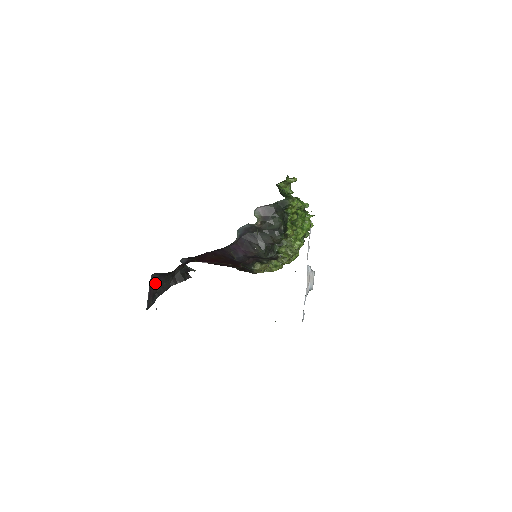
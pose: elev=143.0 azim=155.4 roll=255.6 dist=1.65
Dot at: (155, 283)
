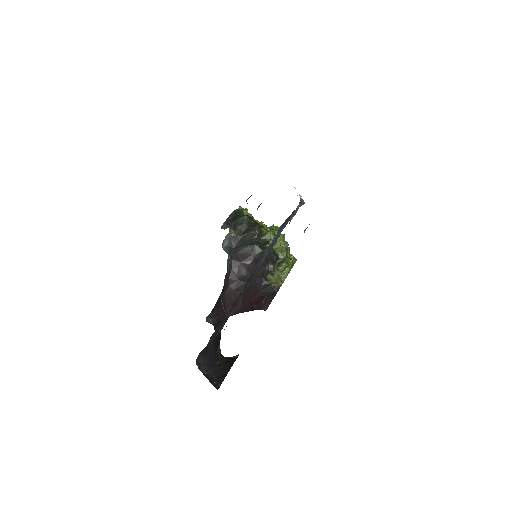
Dot at: (206, 373)
